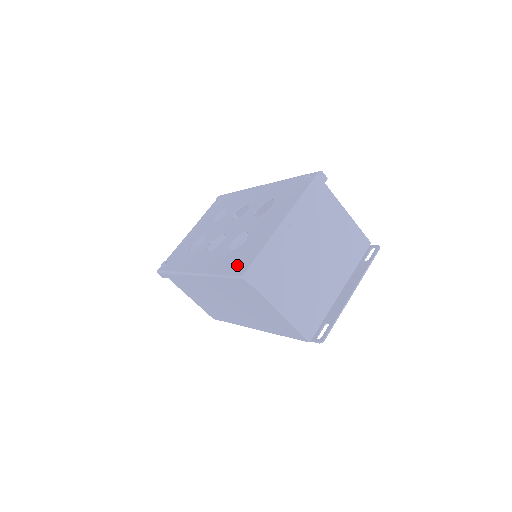
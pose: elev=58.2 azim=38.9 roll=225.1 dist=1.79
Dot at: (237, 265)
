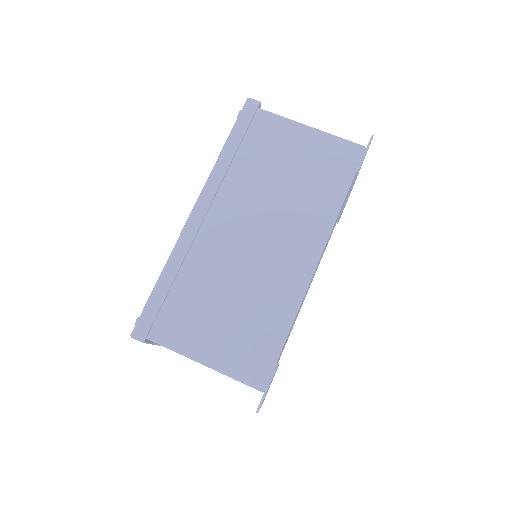
Dot at: occluded
